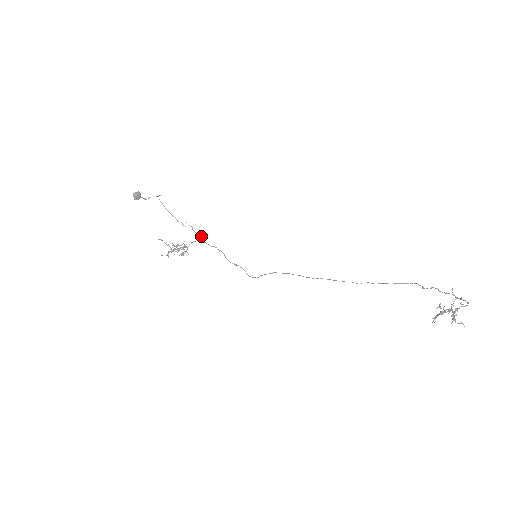
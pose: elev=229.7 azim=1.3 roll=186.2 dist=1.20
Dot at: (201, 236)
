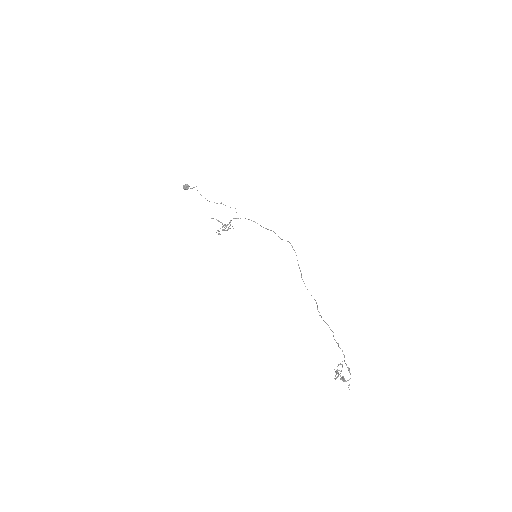
Dot at: occluded
